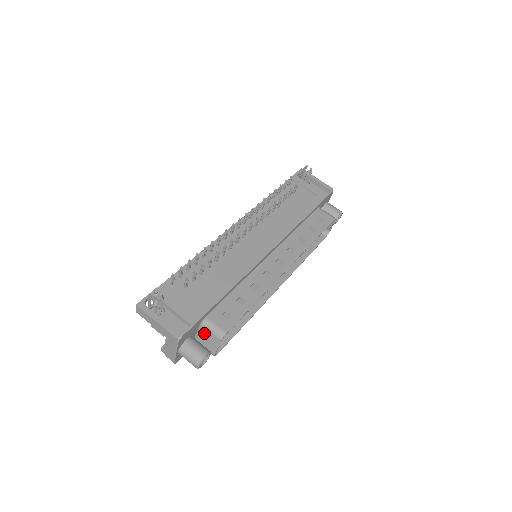
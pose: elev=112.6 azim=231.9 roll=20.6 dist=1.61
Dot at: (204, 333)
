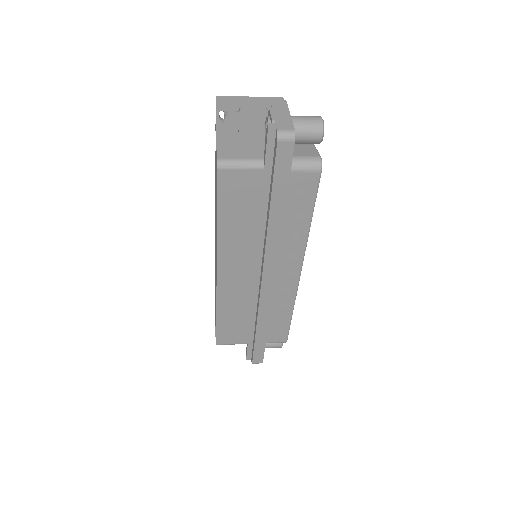
Dot at: occluded
